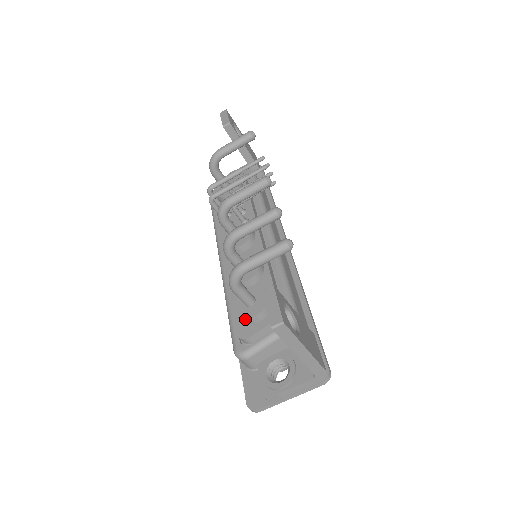
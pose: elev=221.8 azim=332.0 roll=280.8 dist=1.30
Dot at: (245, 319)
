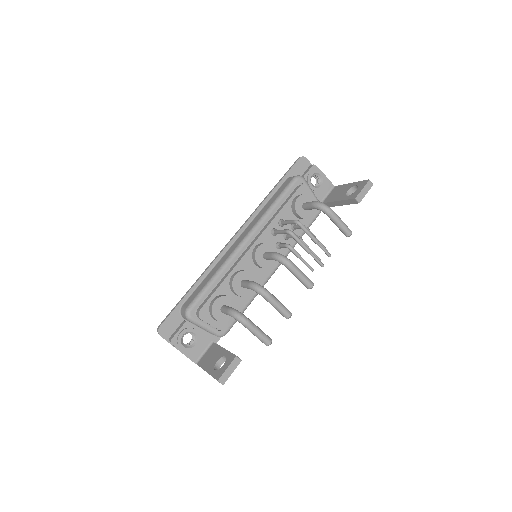
Dot at: (212, 314)
